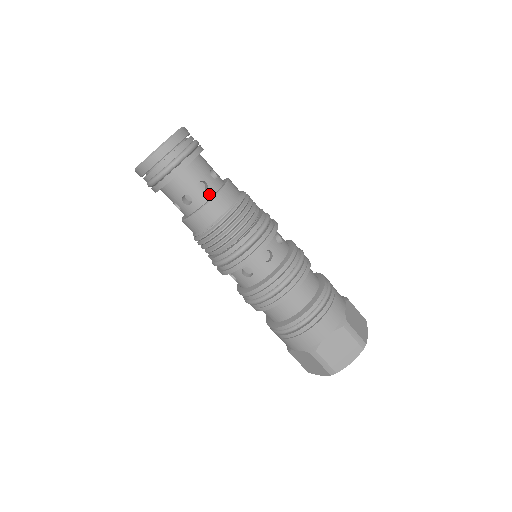
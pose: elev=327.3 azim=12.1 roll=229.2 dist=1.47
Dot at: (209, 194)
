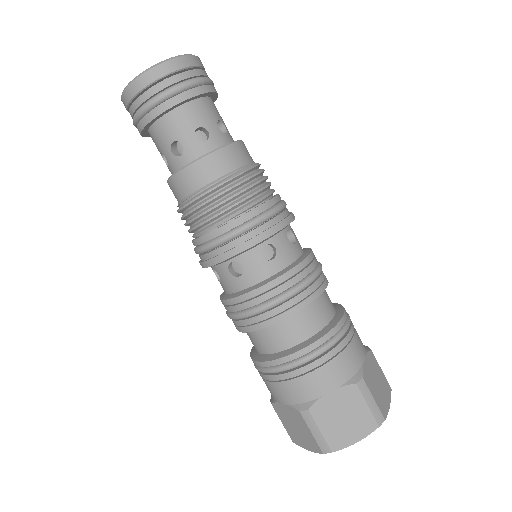
Dot at: (208, 147)
